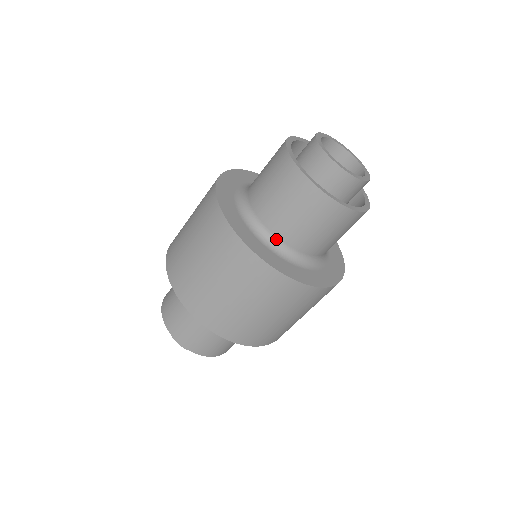
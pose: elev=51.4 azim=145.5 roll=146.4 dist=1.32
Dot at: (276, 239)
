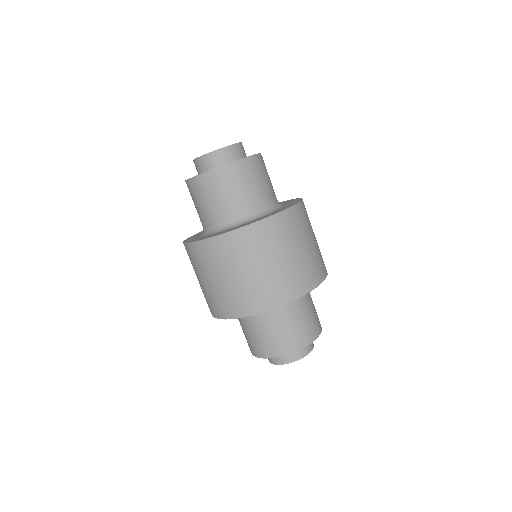
Dot at: (233, 220)
